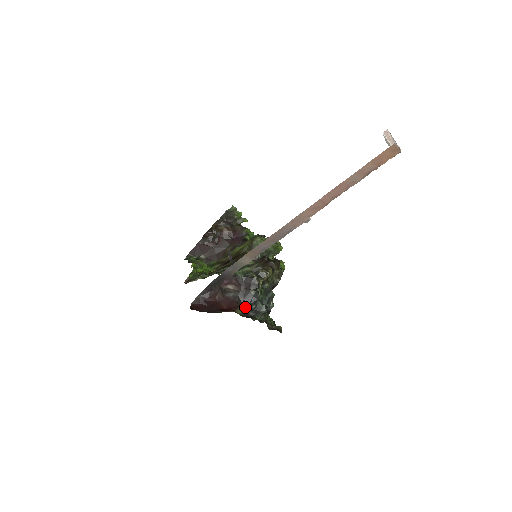
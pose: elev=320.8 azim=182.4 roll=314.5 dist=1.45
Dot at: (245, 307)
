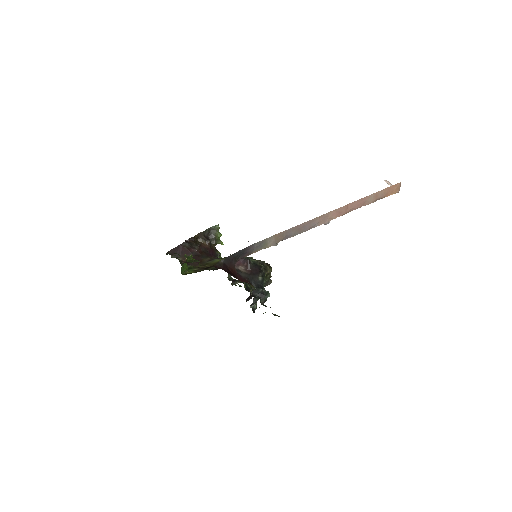
Dot at: (252, 289)
